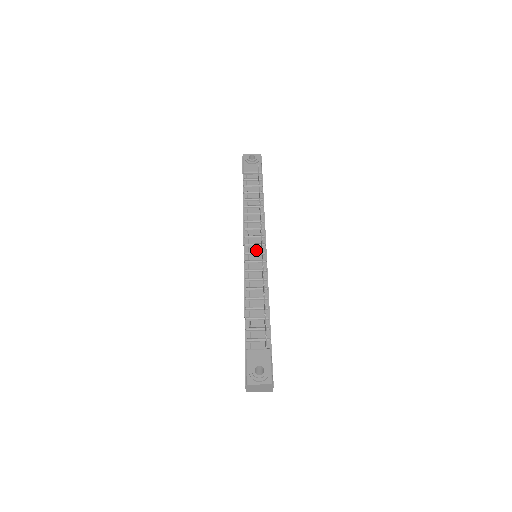
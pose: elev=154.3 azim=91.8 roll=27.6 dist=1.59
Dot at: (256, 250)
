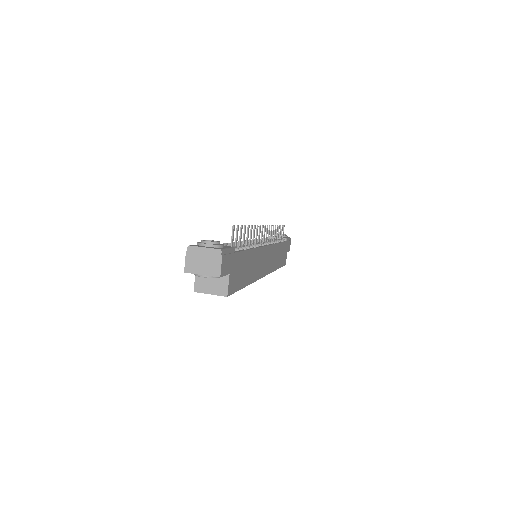
Dot at: occluded
